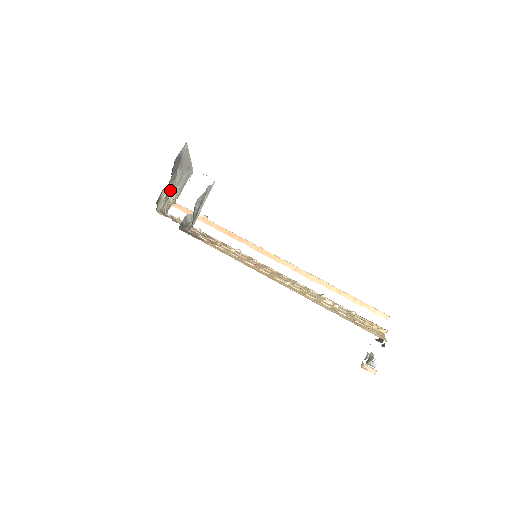
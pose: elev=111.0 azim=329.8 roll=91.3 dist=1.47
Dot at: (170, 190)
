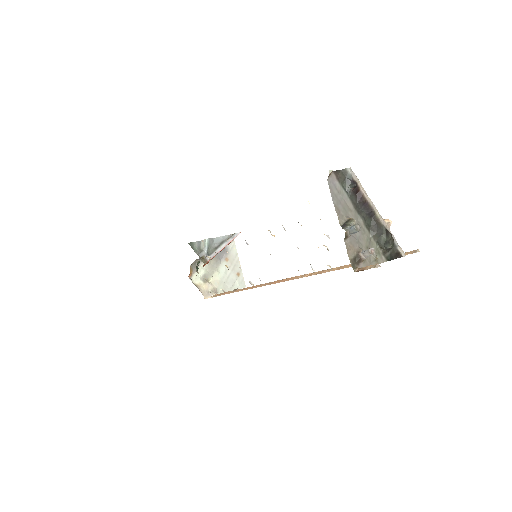
Dot at: (211, 276)
